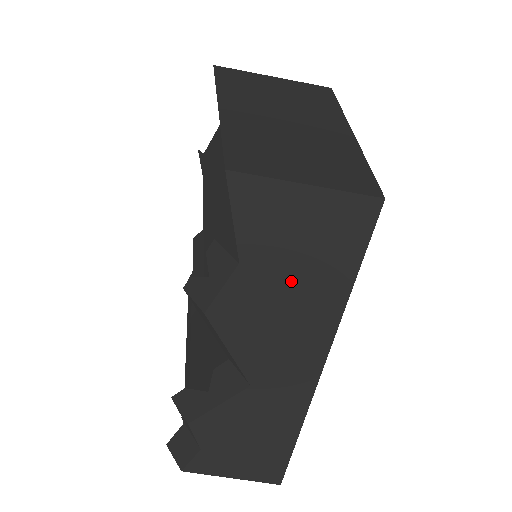
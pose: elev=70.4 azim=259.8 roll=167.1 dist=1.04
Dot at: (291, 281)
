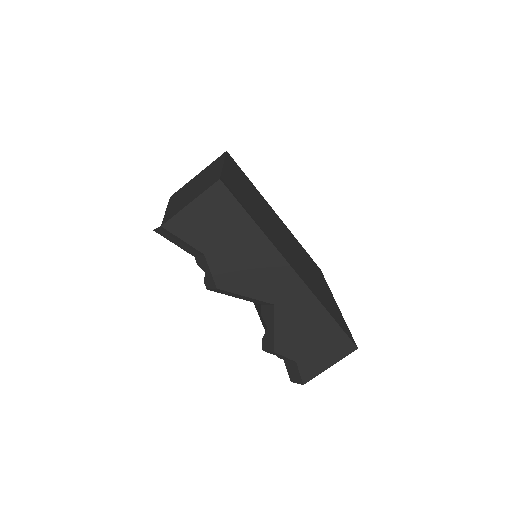
Dot at: (229, 242)
